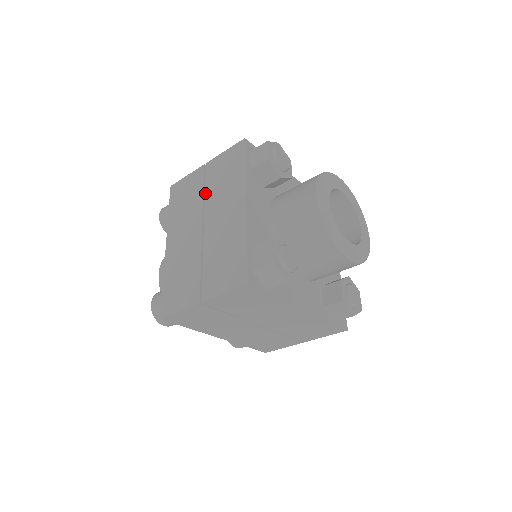
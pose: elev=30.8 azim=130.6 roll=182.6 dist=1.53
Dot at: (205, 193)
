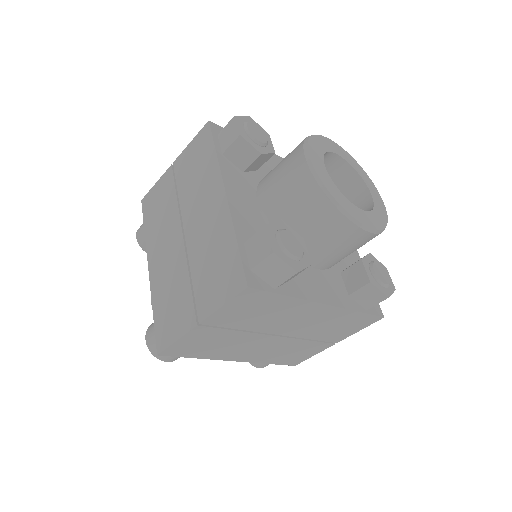
Dot at: (178, 196)
